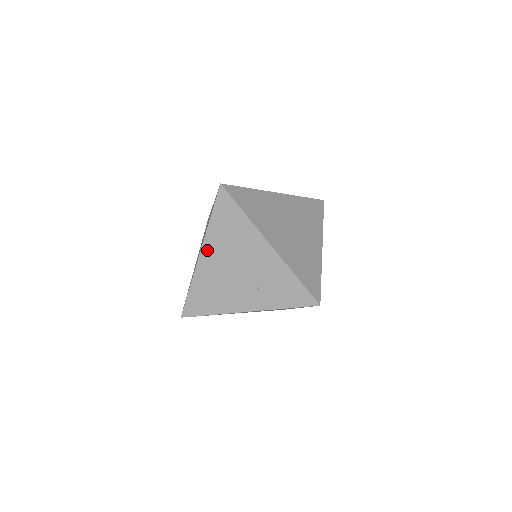
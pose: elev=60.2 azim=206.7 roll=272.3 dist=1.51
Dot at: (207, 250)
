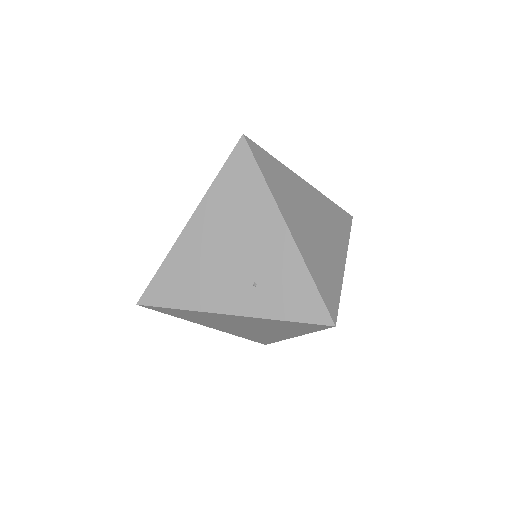
Dot at: (200, 218)
